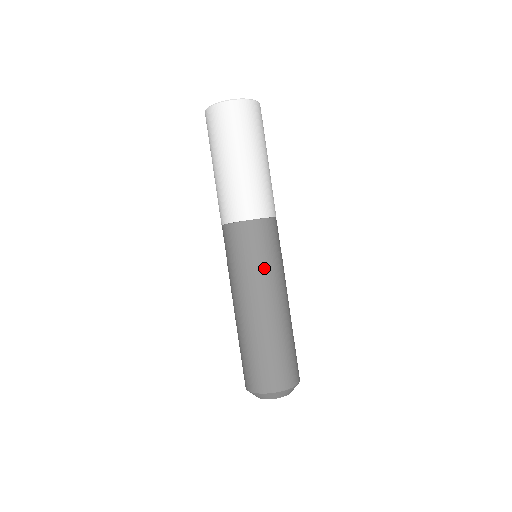
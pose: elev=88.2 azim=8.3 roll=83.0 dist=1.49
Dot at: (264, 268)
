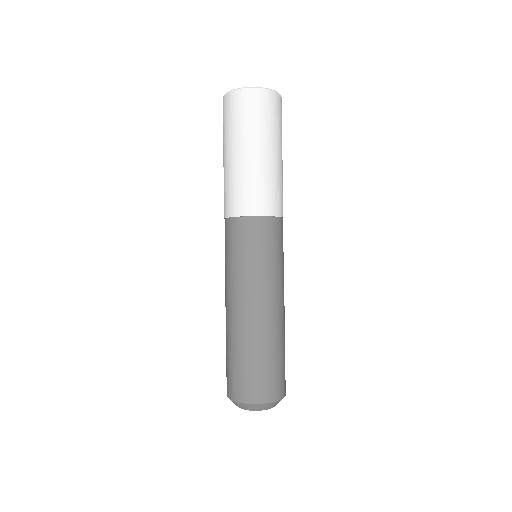
Dot at: (276, 269)
